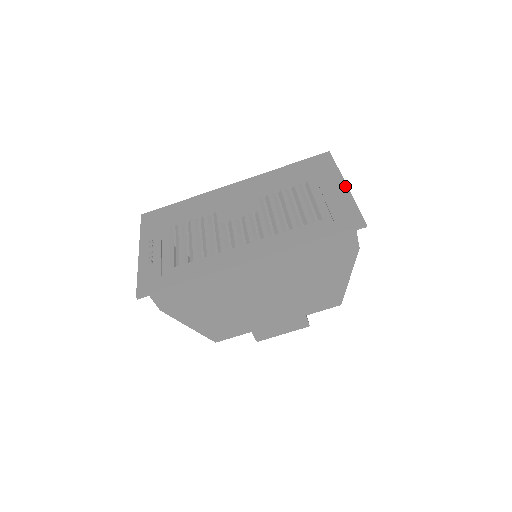
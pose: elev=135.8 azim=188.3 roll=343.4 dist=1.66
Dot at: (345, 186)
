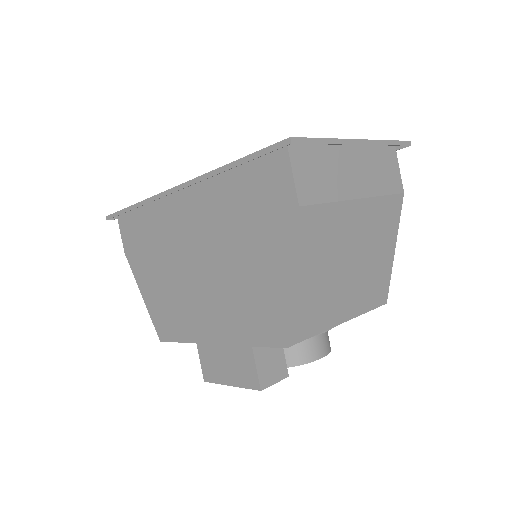
Dot at: (354, 139)
